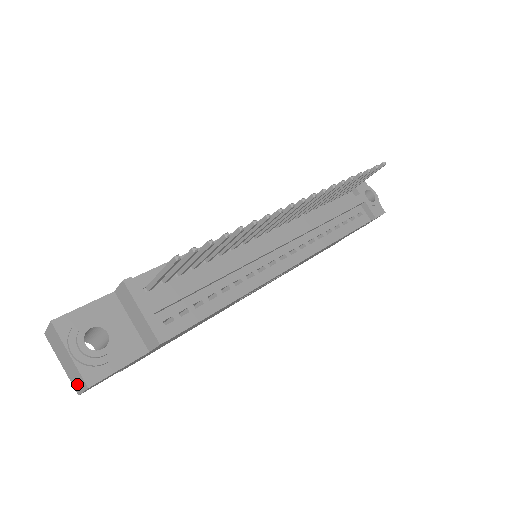
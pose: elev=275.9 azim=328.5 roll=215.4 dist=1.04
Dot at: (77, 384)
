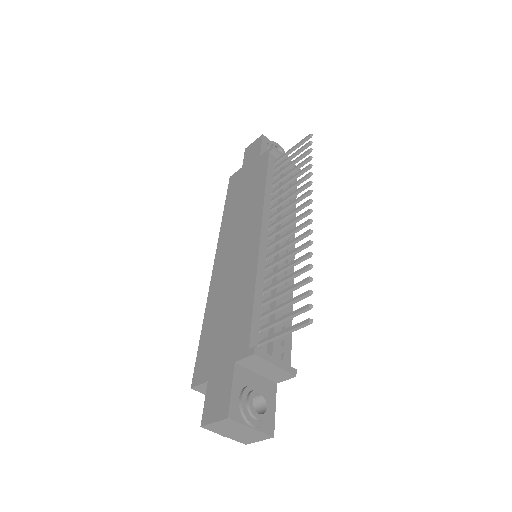
Dot at: (251, 440)
